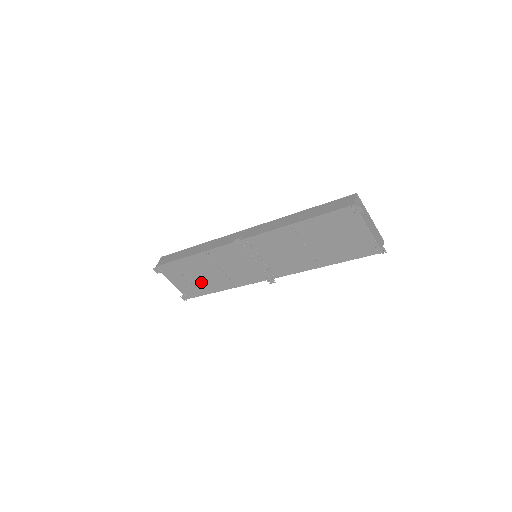
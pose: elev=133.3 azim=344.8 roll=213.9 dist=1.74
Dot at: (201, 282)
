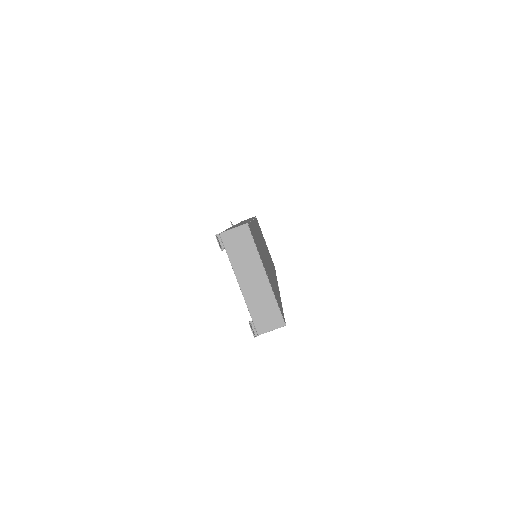
Dot at: occluded
